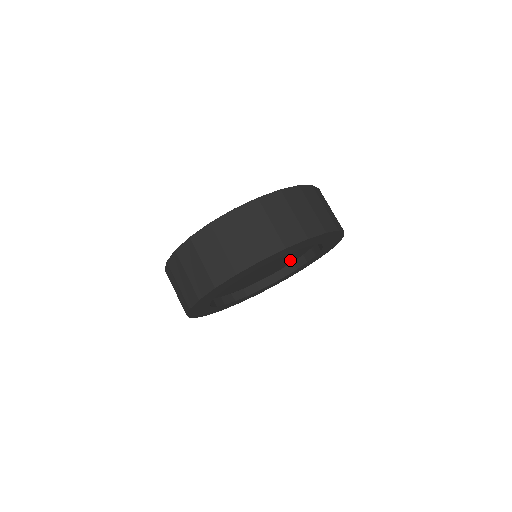
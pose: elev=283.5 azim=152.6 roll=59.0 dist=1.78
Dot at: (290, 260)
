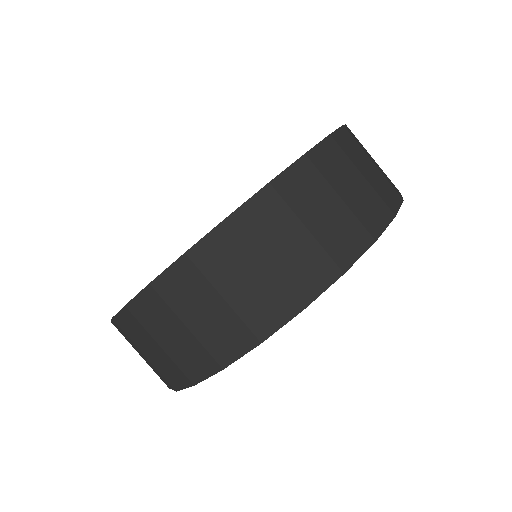
Dot at: occluded
